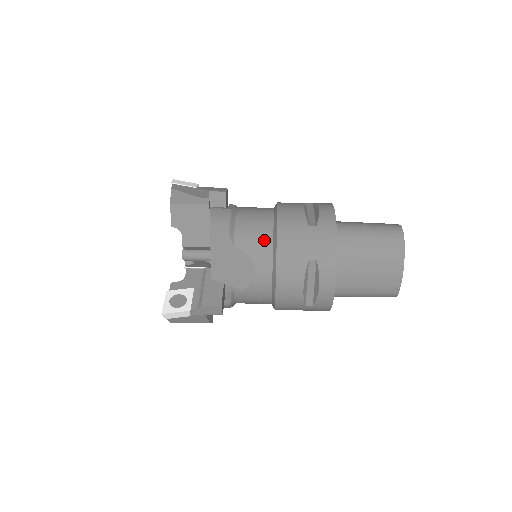
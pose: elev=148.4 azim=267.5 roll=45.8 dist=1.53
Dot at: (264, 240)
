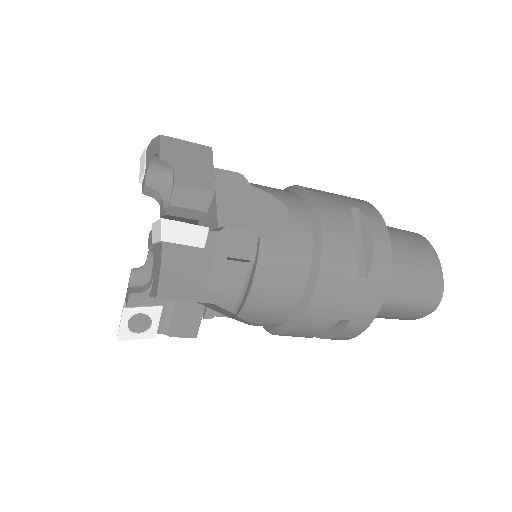
Dot at: (286, 191)
